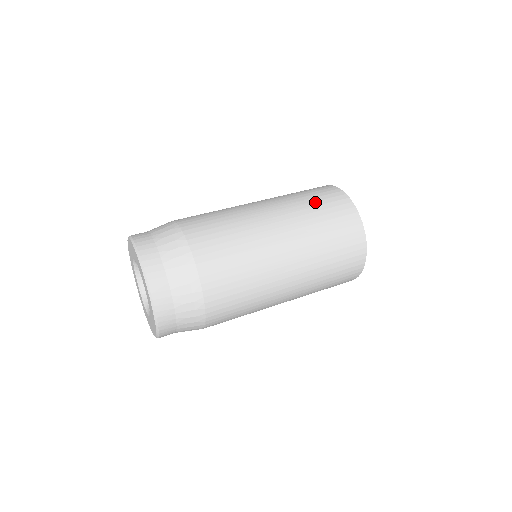
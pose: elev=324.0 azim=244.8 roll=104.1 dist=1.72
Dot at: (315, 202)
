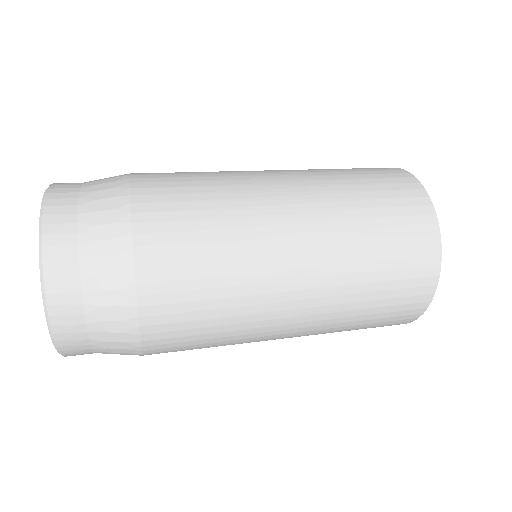
Dot at: (370, 192)
